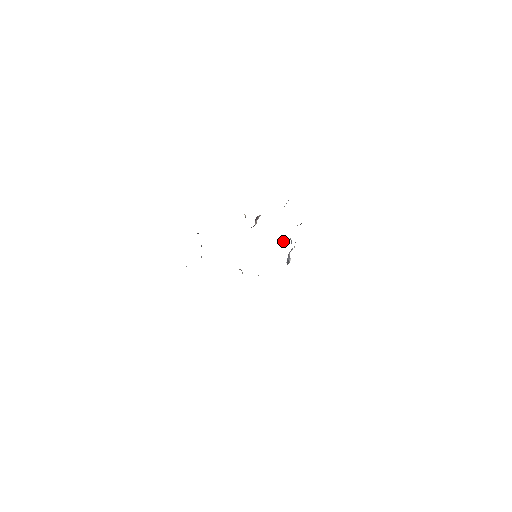
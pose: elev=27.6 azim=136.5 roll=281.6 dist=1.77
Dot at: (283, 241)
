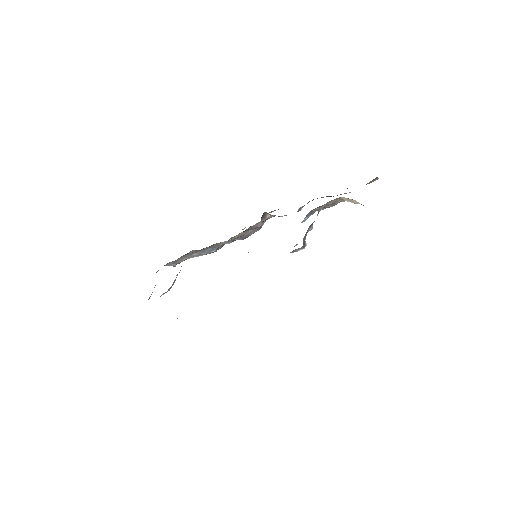
Dot at: occluded
